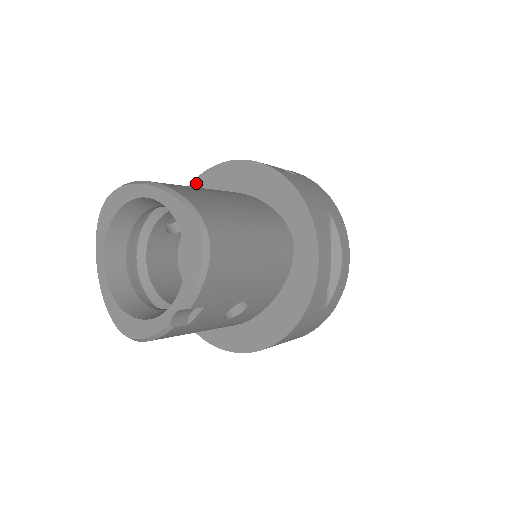
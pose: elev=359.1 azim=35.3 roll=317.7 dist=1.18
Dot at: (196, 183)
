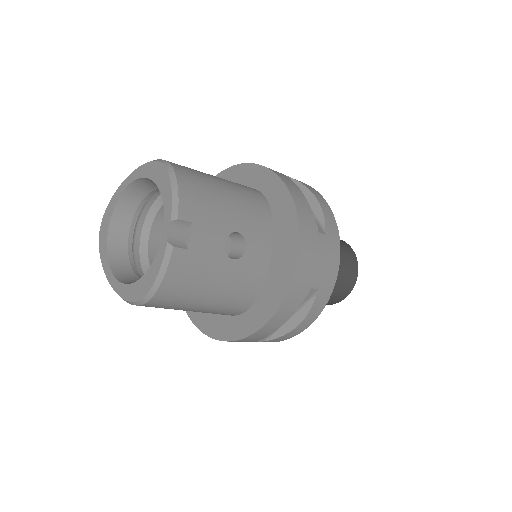
Dot at: occluded
